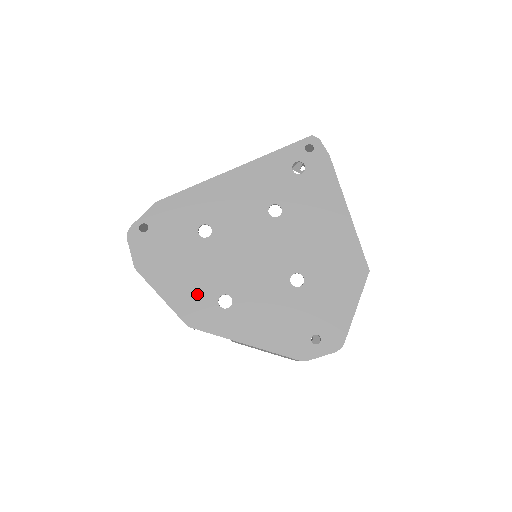
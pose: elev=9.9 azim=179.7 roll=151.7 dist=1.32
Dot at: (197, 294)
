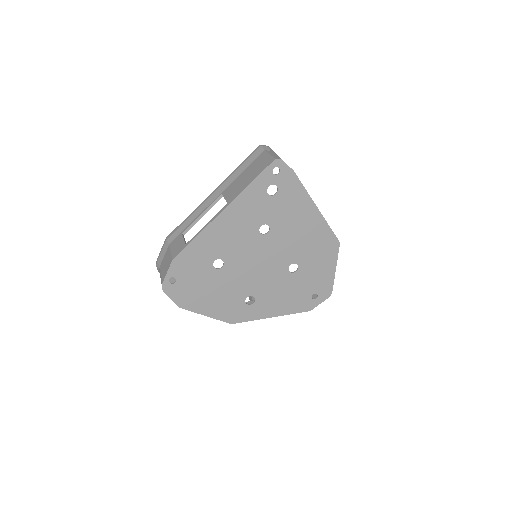
Dot at: (230, 304)
